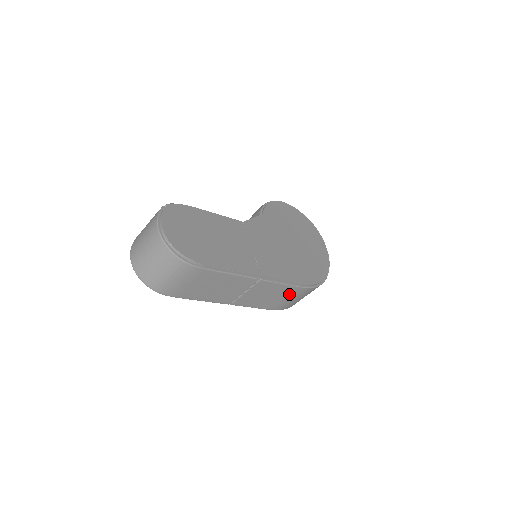
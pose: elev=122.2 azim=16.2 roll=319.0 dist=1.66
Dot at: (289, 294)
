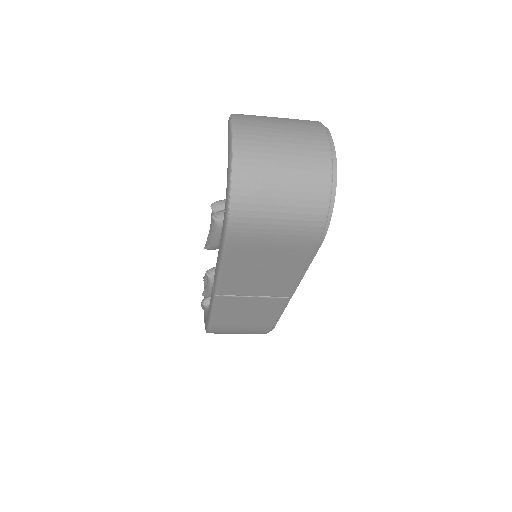
Dot at: (254, 326)
